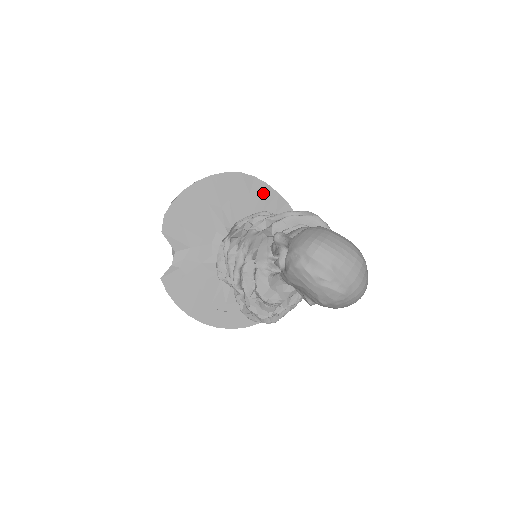
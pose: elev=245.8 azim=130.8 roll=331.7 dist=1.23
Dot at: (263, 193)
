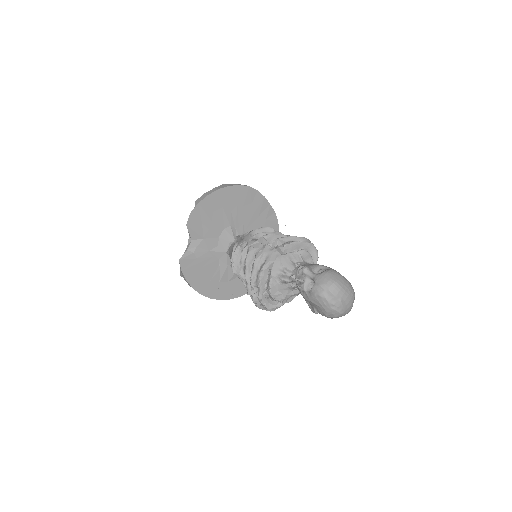
Dot at: (261, 203)
